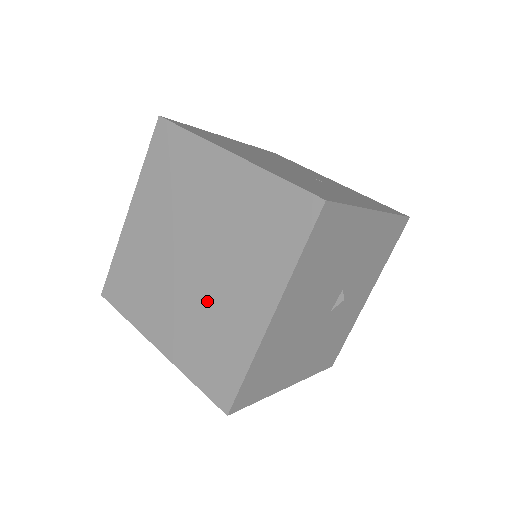
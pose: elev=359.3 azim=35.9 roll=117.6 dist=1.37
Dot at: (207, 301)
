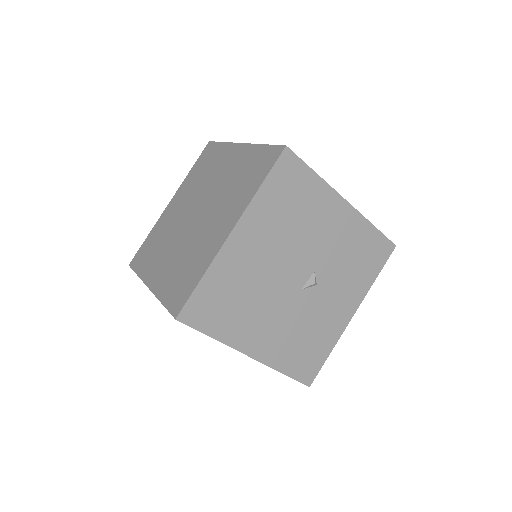
Dot at: (194, 239)
